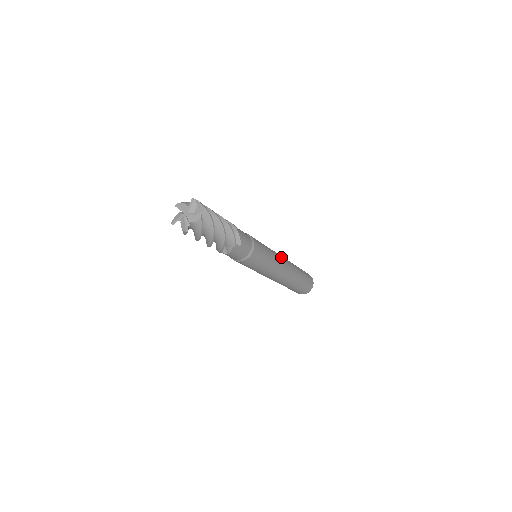
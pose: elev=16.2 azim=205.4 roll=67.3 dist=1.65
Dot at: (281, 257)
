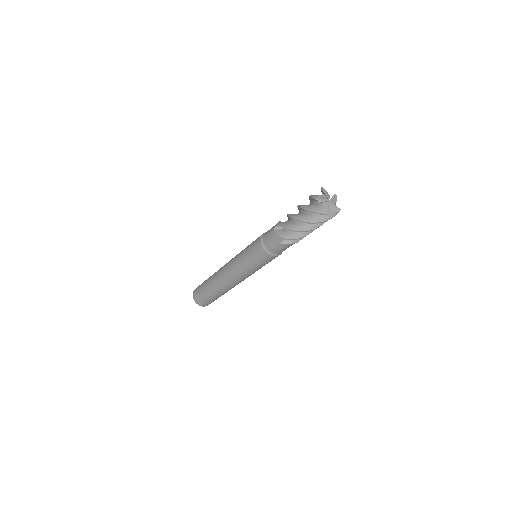
Dot at: occluded
